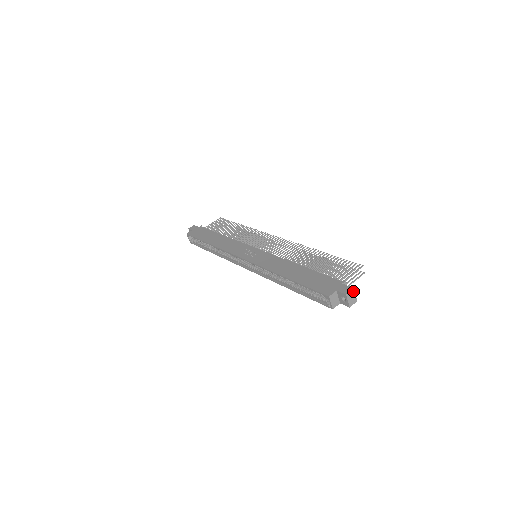
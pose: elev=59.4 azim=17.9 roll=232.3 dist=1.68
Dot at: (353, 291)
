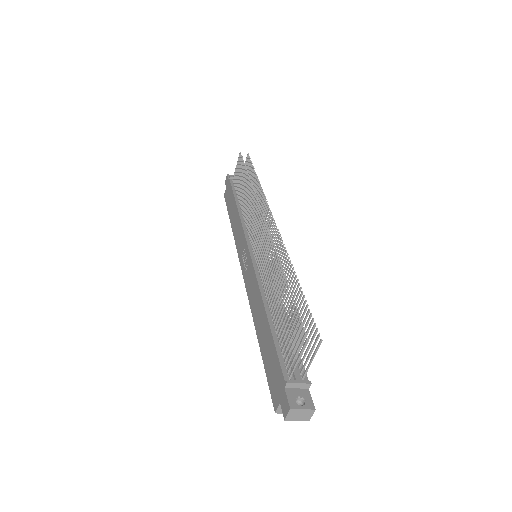
Dot at: (293, 410)
